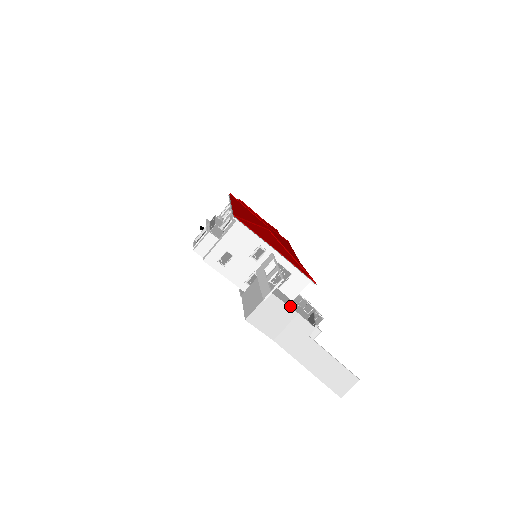
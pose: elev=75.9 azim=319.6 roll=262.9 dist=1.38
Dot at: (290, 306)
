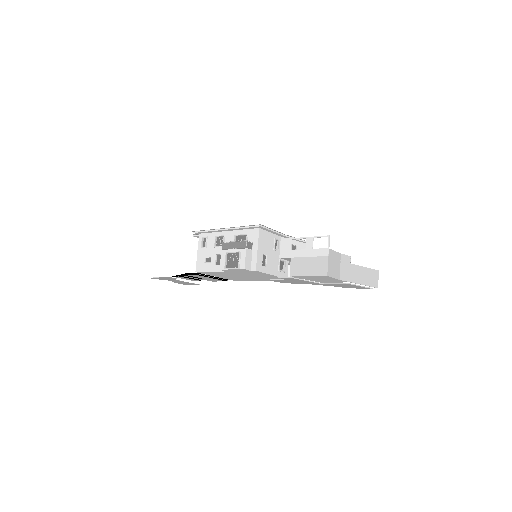
Dot at: occluded
